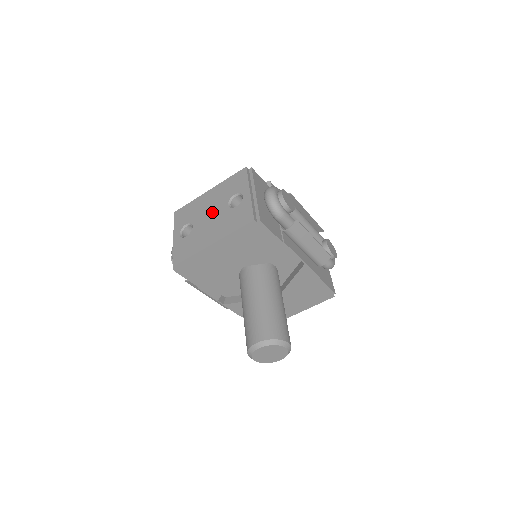
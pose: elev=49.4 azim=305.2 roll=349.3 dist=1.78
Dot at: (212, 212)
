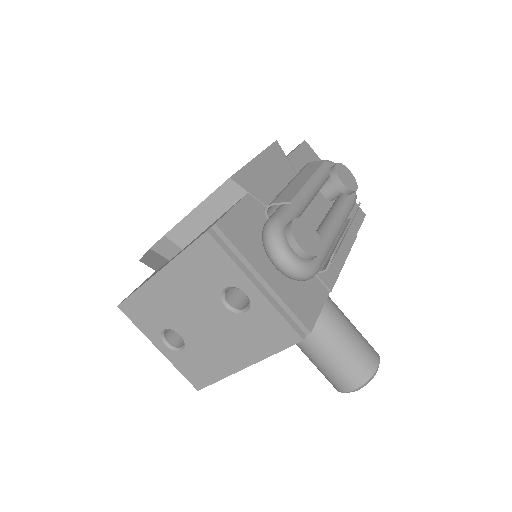
Dot at: (201, 317)
